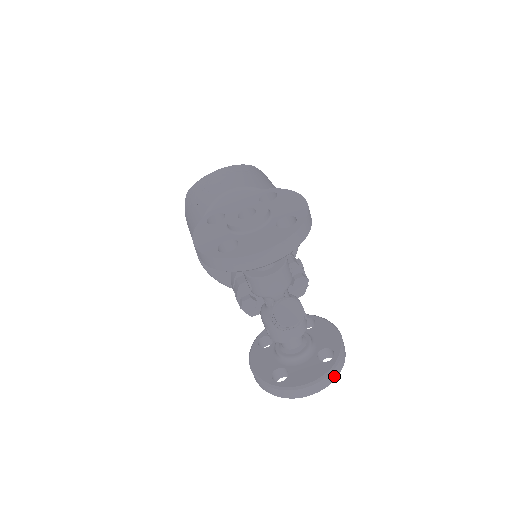
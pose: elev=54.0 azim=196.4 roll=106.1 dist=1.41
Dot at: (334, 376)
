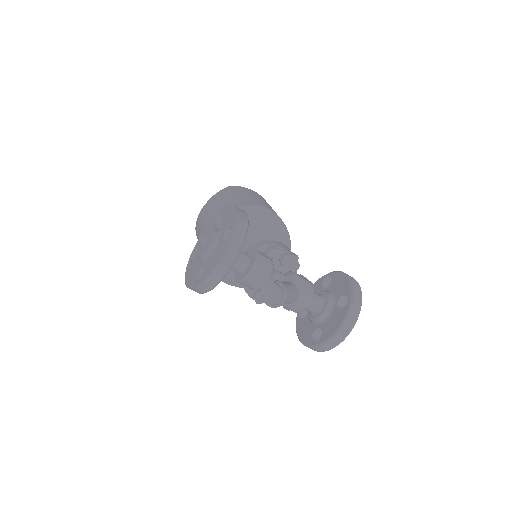
Dot at: (355, 315)
